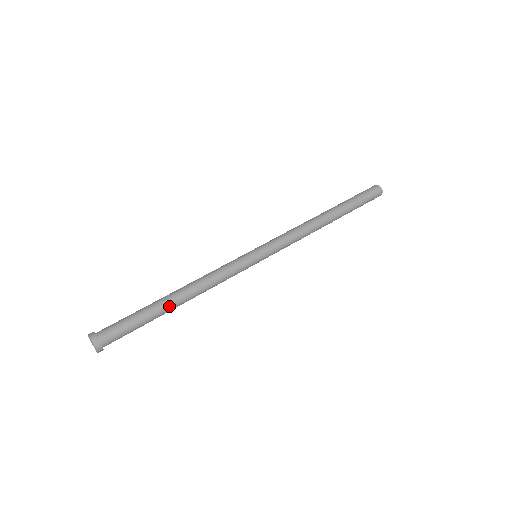
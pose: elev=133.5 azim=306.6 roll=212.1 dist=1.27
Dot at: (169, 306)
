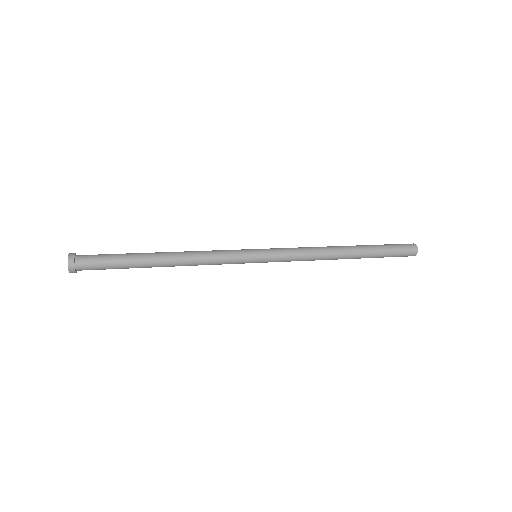
Dot at: (151, 257)
